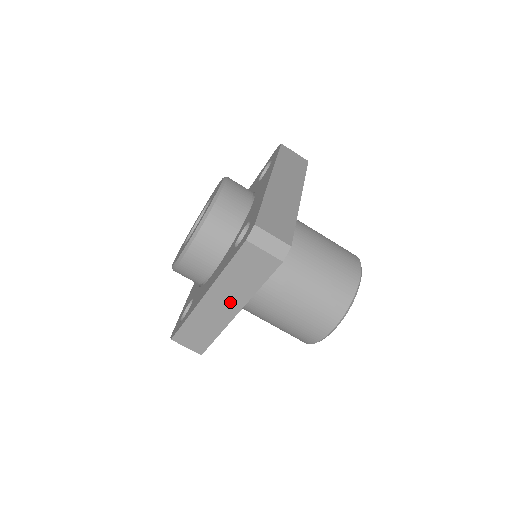
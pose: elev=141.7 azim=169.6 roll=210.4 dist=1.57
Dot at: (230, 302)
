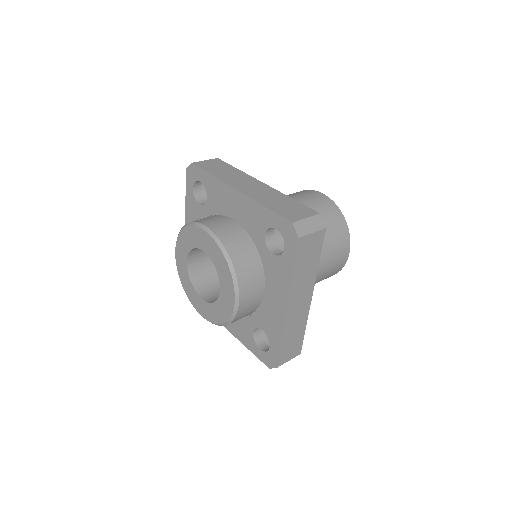
Dot at: (305, 294)
